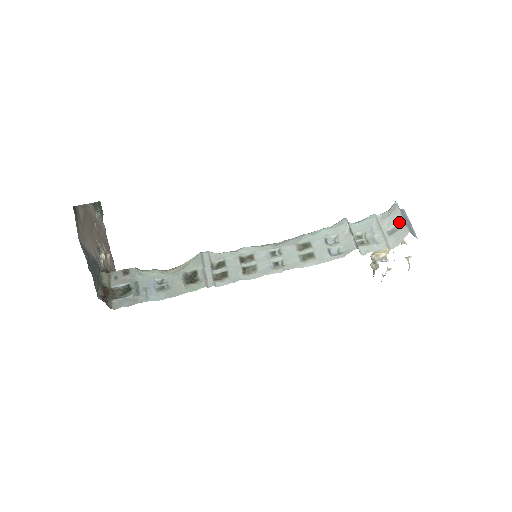
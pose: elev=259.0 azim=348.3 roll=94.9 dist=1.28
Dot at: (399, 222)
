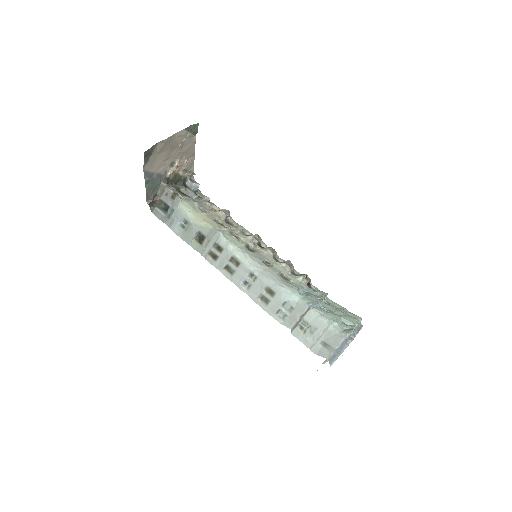
Dot at: (333, 346)
